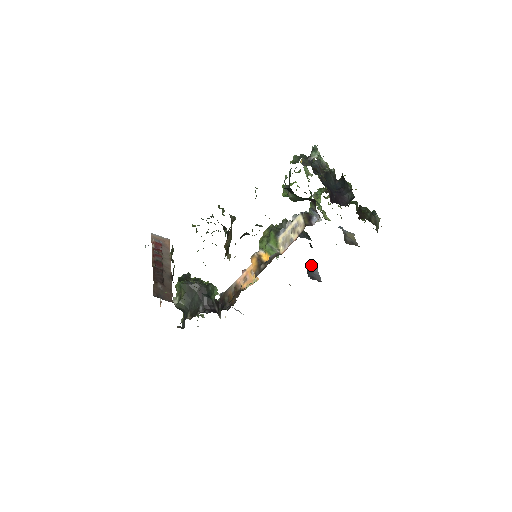
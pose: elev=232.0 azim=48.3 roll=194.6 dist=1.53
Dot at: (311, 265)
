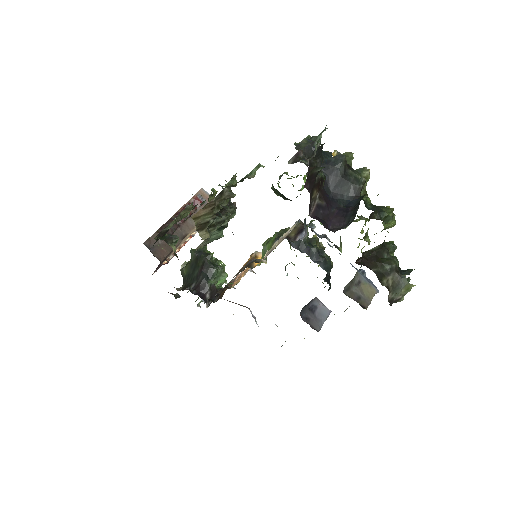
Dot at: (321, 305)
